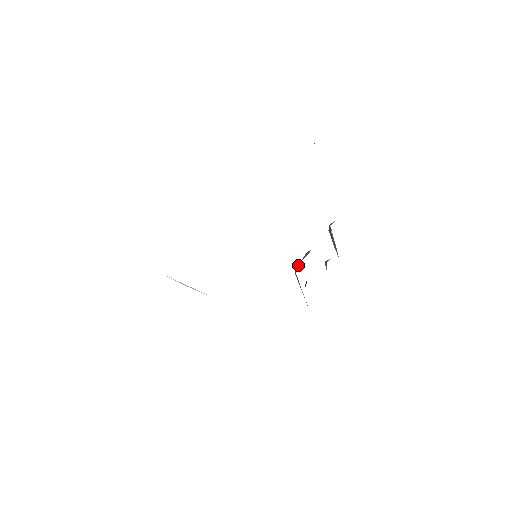
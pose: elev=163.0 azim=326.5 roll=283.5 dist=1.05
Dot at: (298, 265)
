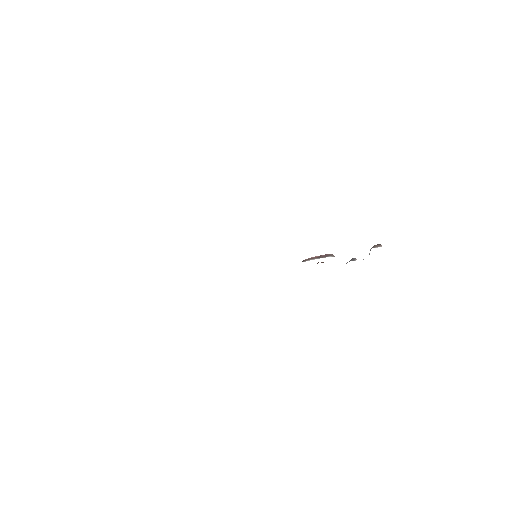
Dot at: (307, 260)
